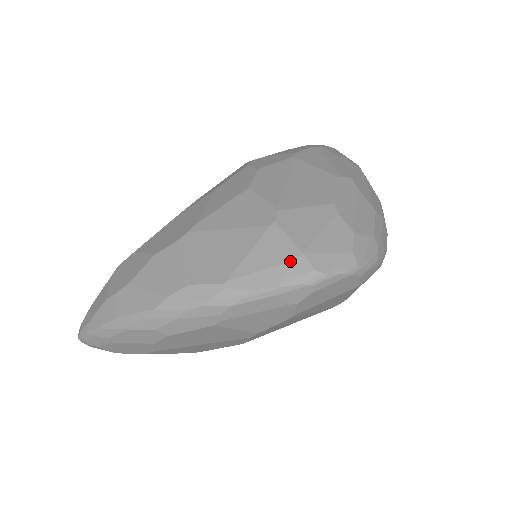
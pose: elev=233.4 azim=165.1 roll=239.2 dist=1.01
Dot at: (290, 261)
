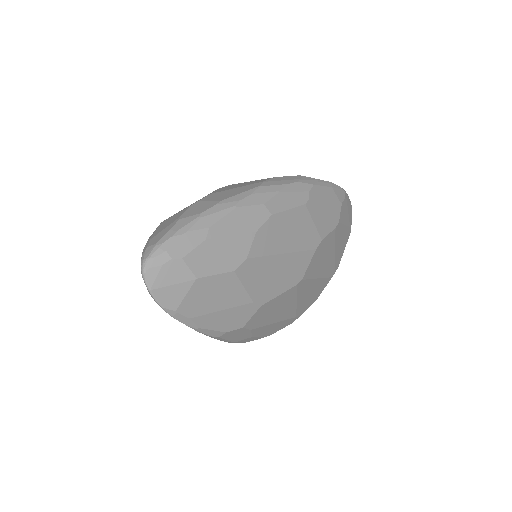
Dot at: occluded
